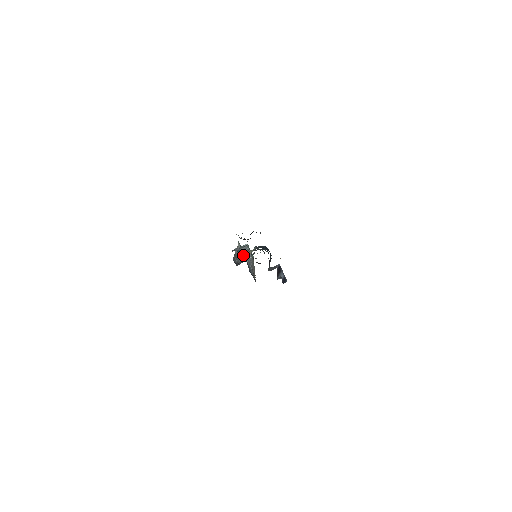
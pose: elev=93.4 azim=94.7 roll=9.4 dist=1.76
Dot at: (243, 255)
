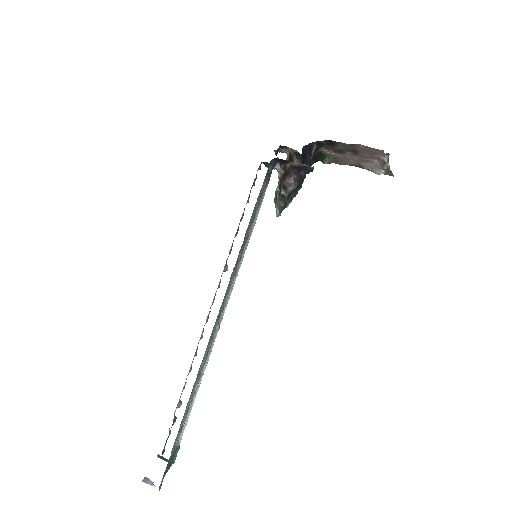
Dot at: occluded
